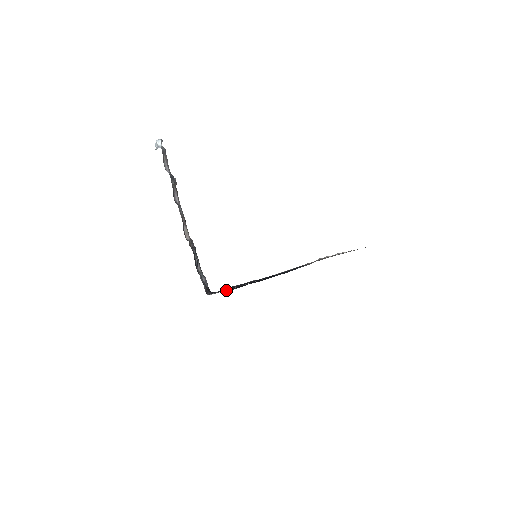
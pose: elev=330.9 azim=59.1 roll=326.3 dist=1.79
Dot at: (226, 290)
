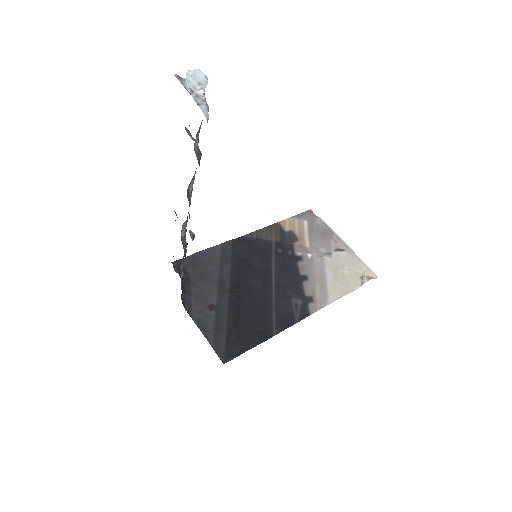
Dot at: (217, 344)
